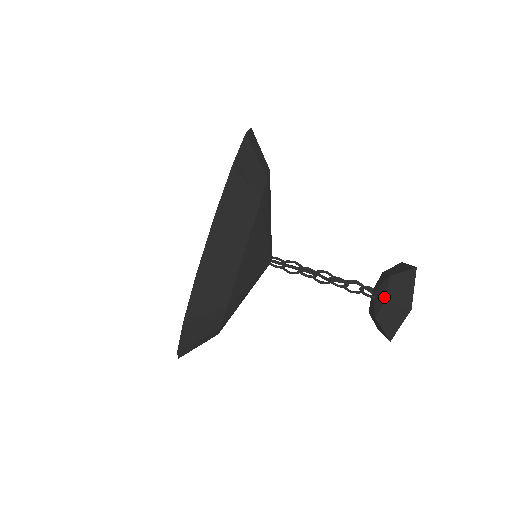
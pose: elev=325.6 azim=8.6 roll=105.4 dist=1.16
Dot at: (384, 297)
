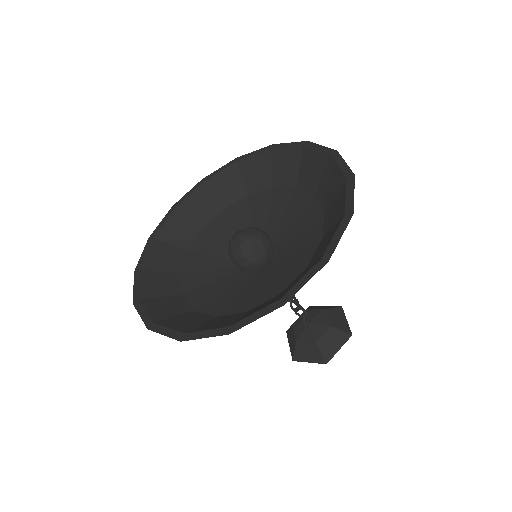
Dot at: (316, 339)
